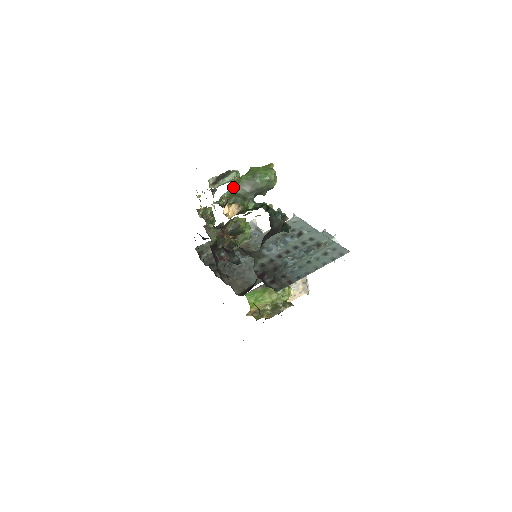
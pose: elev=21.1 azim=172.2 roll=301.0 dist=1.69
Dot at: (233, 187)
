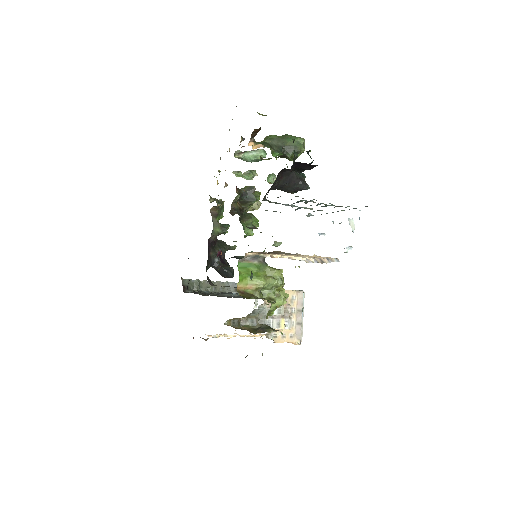
Dot at: (262, 141)
